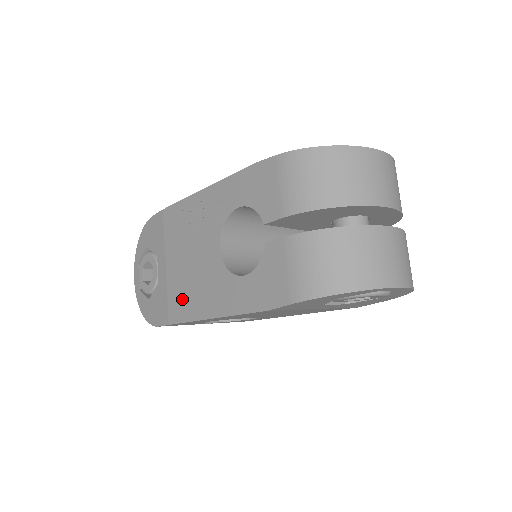
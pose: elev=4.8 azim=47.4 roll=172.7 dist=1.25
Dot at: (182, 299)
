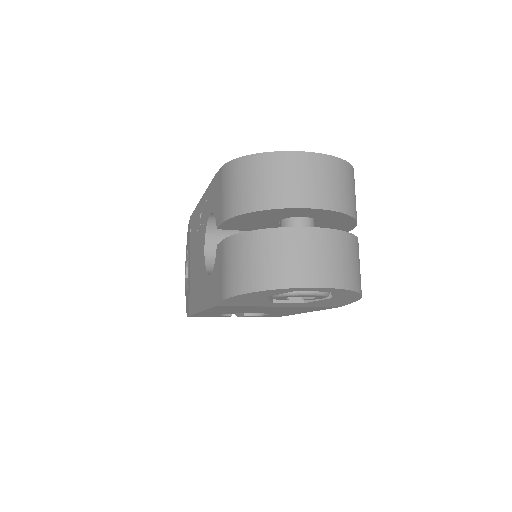
Dot at: (193, 294)
